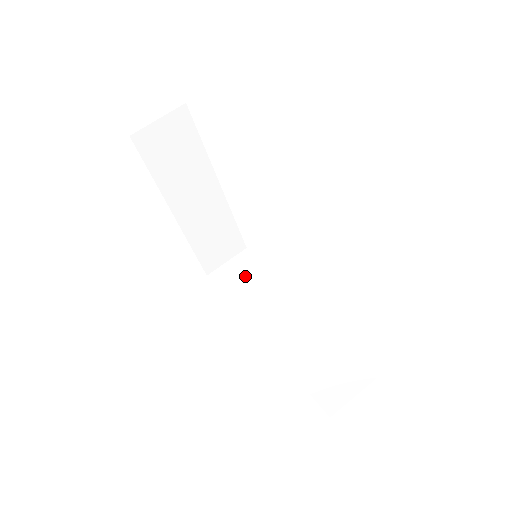
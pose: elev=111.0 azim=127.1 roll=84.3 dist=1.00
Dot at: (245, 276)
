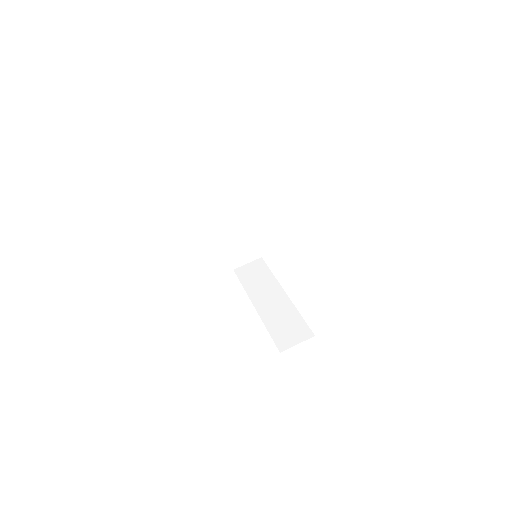
Dot at: (256, 273)
